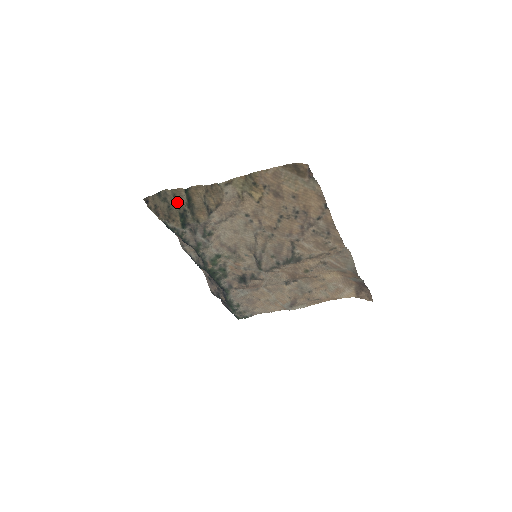
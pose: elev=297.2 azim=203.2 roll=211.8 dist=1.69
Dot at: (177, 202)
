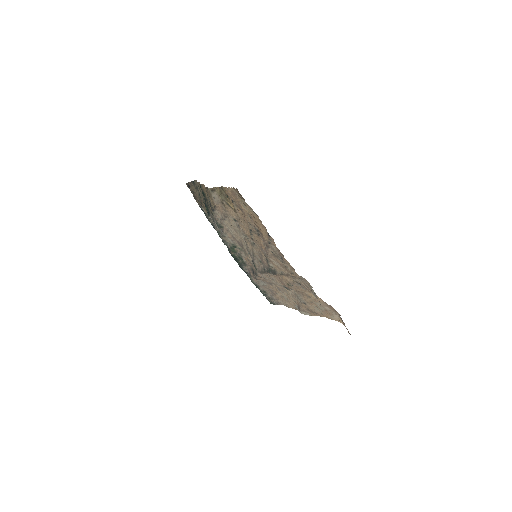
Dot at: (201, 193)
